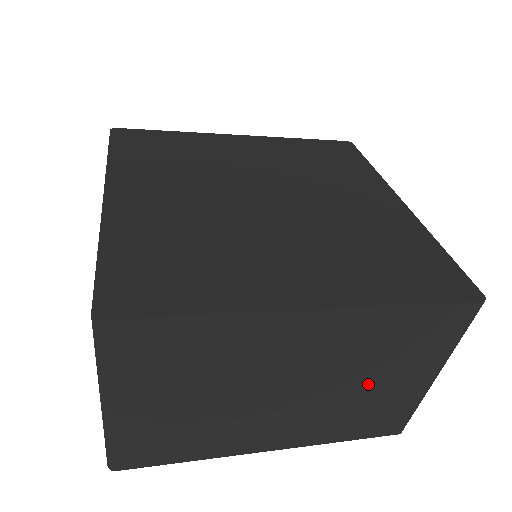
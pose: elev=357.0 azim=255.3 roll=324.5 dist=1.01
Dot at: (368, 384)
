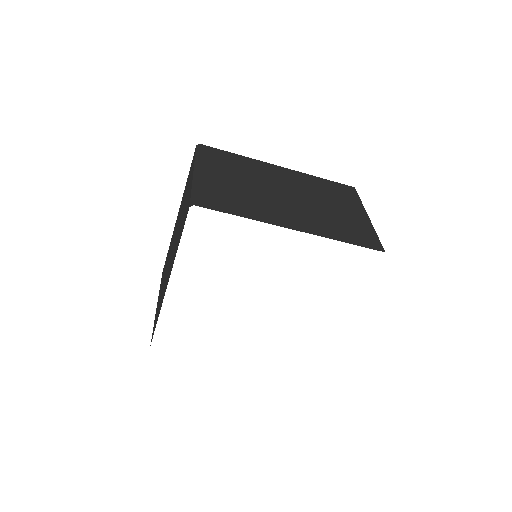
Dot at: (330, 207)
